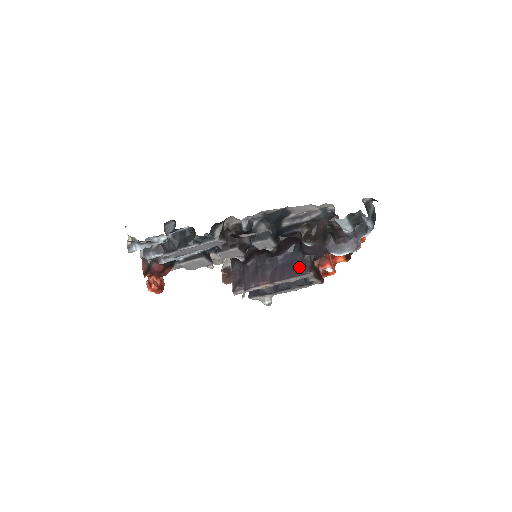
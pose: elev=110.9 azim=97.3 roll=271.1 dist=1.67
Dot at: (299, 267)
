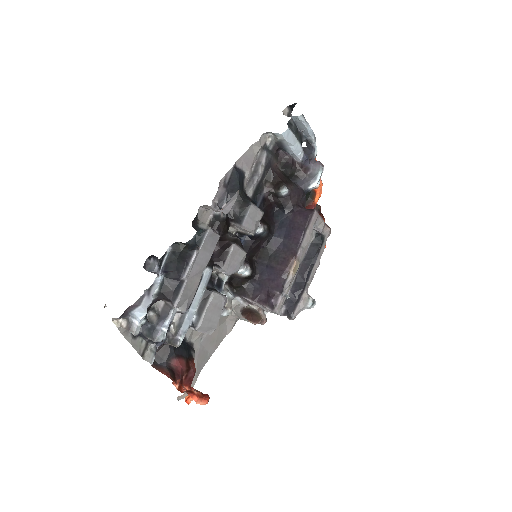
Dot at: (300, 219)
